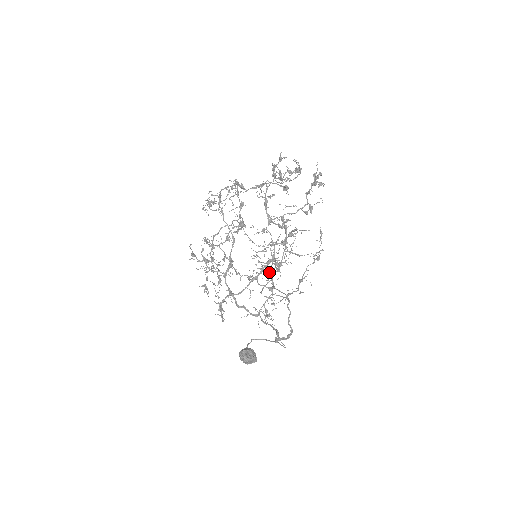
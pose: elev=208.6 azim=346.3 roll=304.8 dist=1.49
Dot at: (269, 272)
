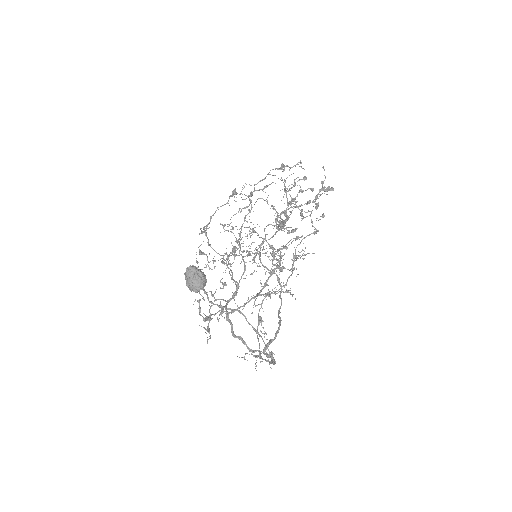
Dot at: (253, 230)
